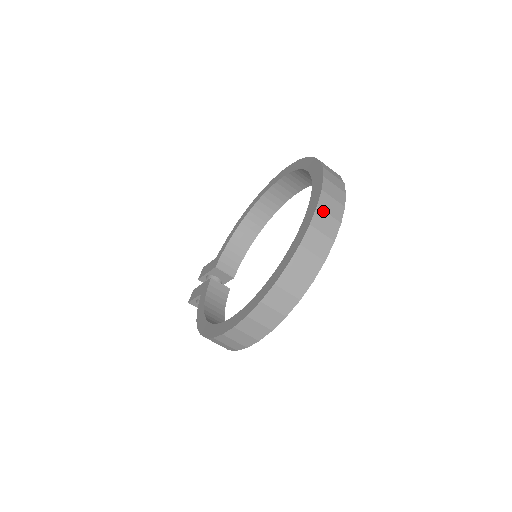
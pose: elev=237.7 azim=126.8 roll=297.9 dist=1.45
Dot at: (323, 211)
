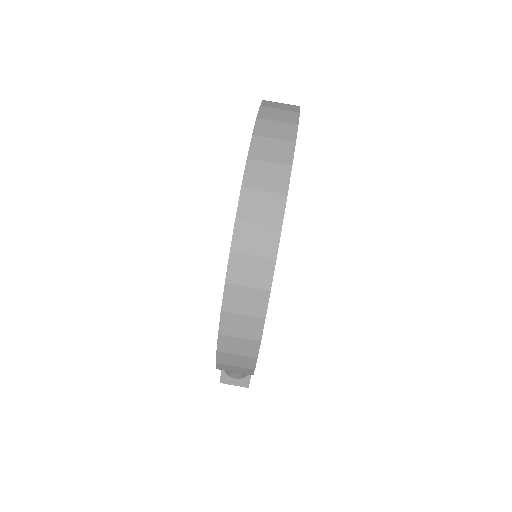
Dot at: (270, 108)
